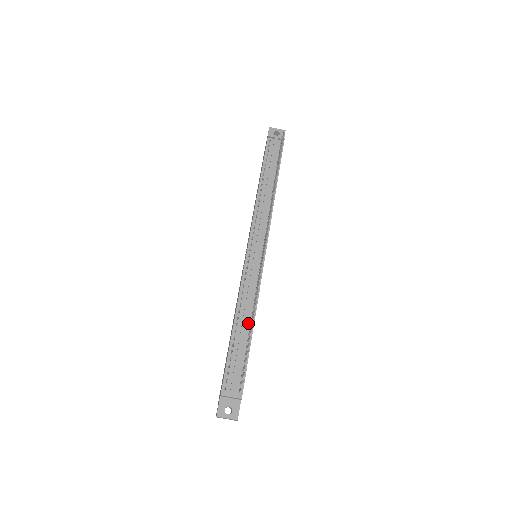
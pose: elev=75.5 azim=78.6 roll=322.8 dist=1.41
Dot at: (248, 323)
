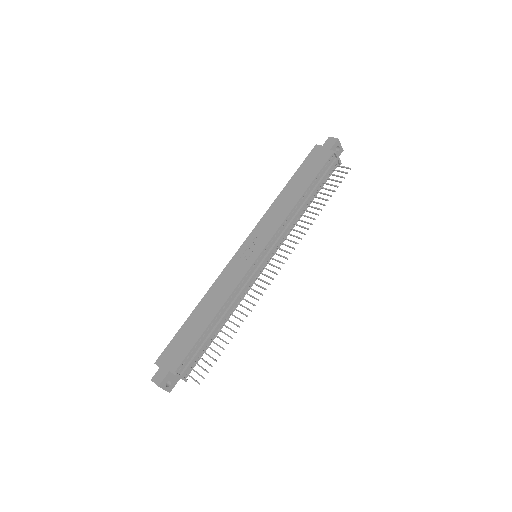
Dot at: (223, 320)
